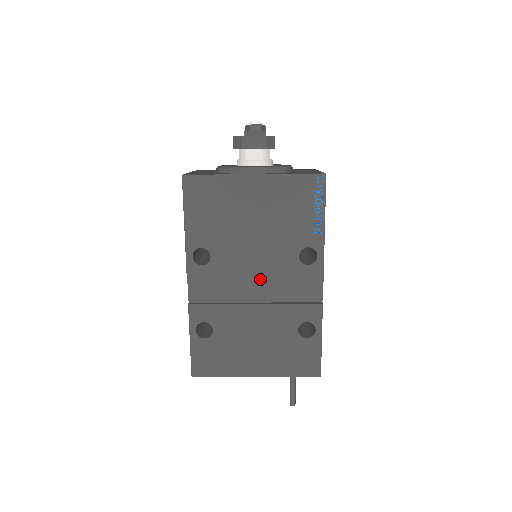
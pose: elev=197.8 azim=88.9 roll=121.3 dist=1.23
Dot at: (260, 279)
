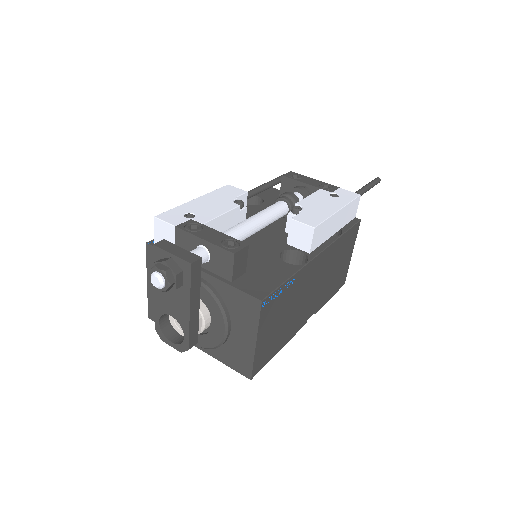
Dot at: occluded
